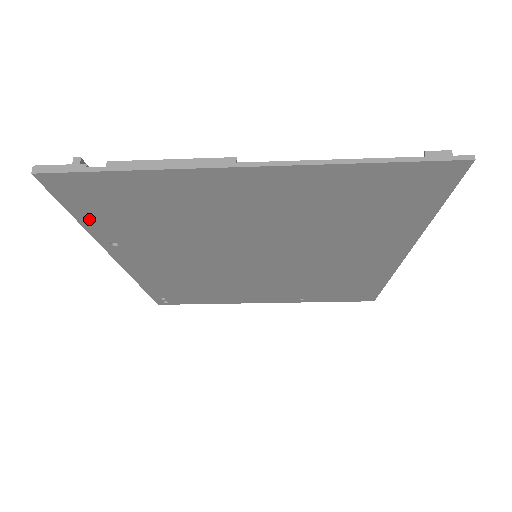
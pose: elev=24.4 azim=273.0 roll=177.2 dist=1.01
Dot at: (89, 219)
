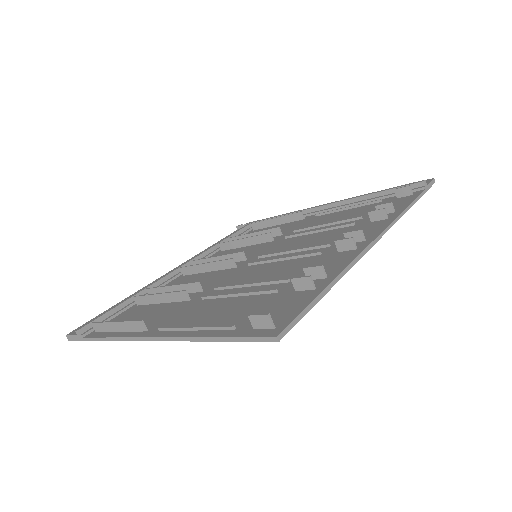
Dot at: occluded
